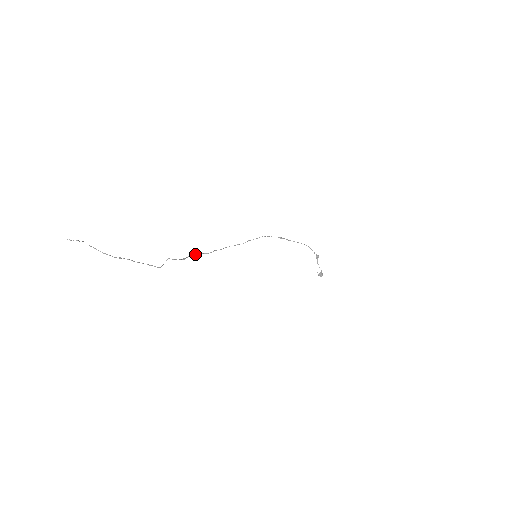
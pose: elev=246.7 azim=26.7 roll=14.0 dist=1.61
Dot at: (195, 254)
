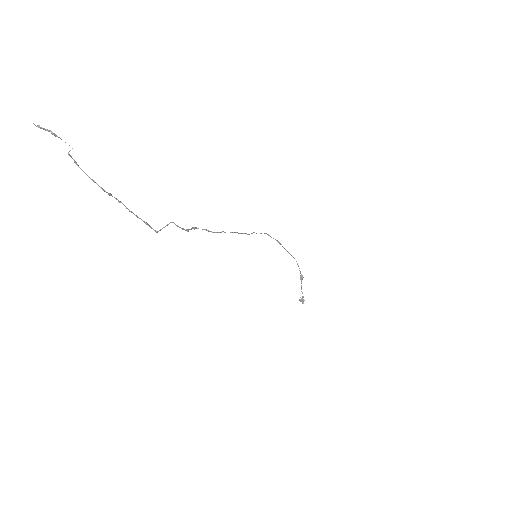
Dot at: occluded
